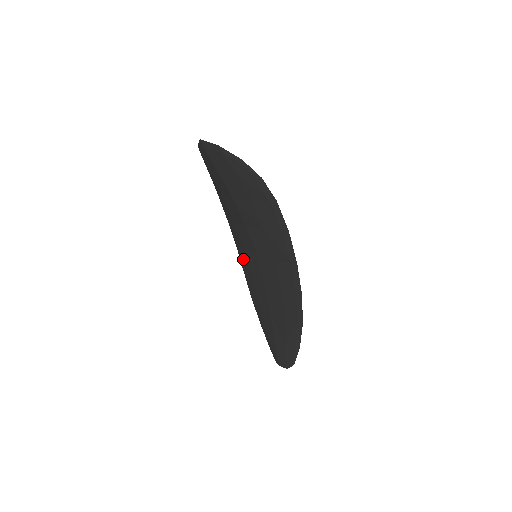
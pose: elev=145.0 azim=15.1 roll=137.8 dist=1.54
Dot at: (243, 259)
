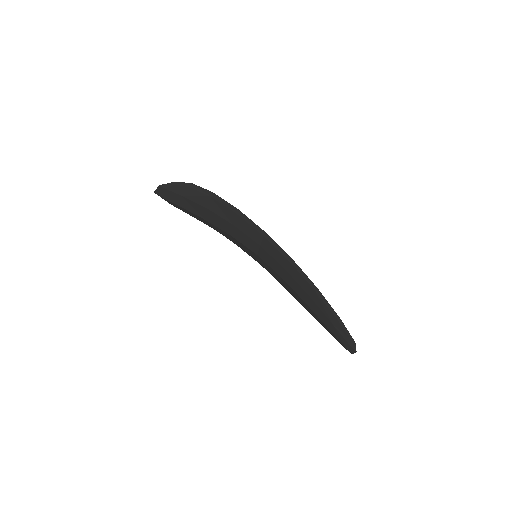
Dot at: (268, 271)
